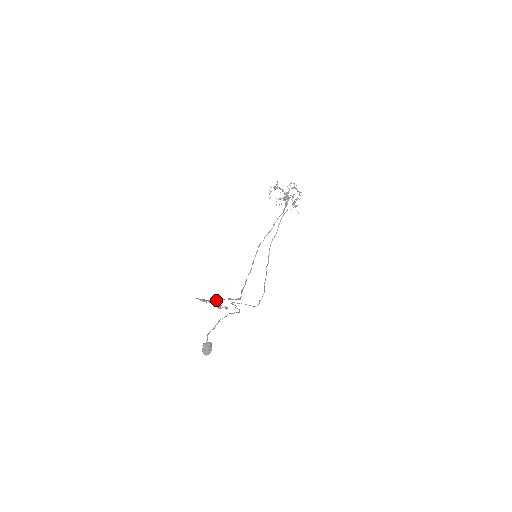
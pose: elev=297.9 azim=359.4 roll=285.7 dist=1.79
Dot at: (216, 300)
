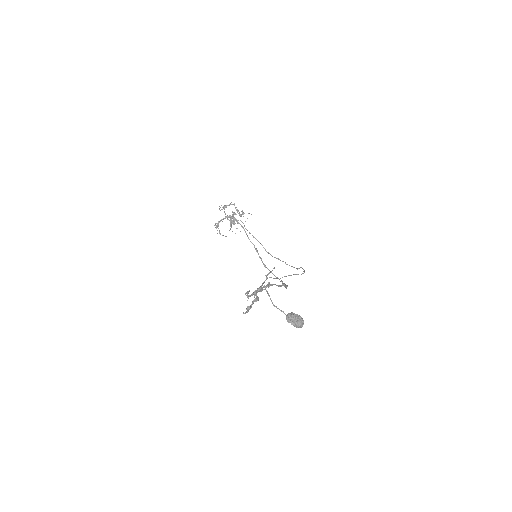
Dot at: (254, 292)
